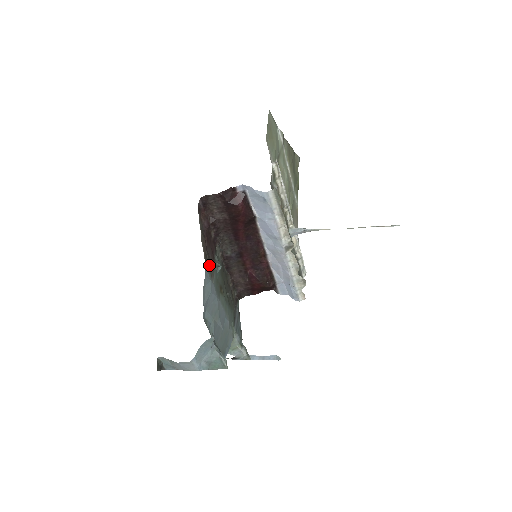
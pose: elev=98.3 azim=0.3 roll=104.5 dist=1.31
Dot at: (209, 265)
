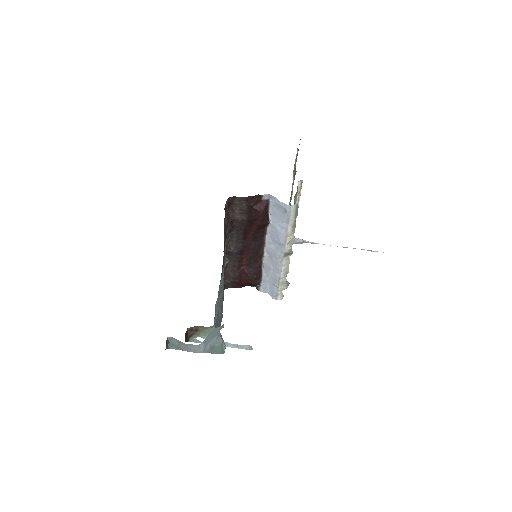
Dot at: occluded
